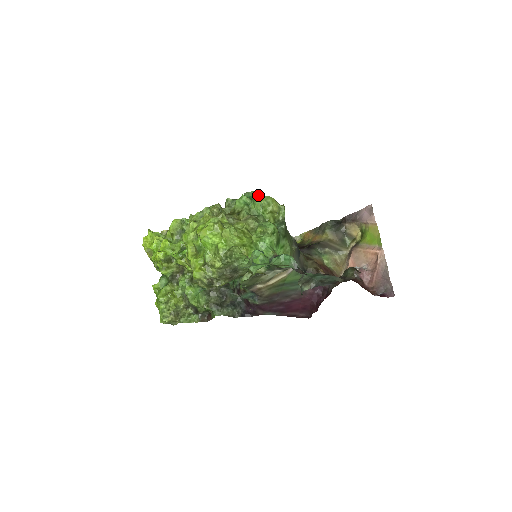
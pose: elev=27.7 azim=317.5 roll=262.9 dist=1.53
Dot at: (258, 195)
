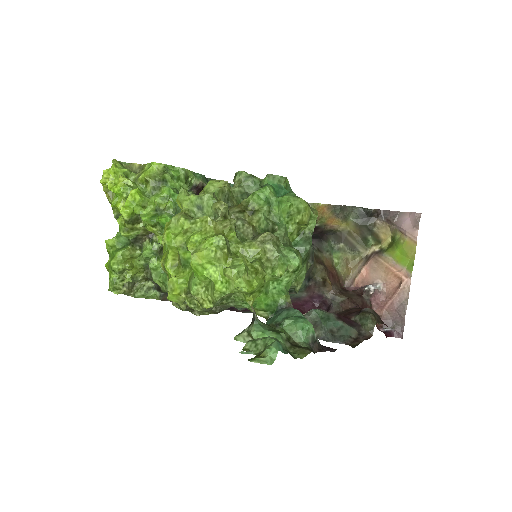
Dot at: (286, 181)
